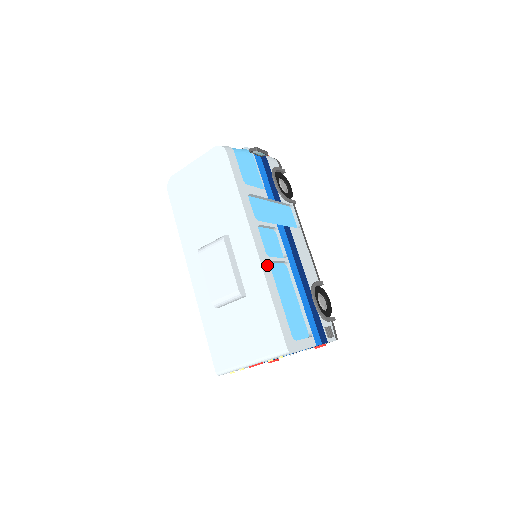
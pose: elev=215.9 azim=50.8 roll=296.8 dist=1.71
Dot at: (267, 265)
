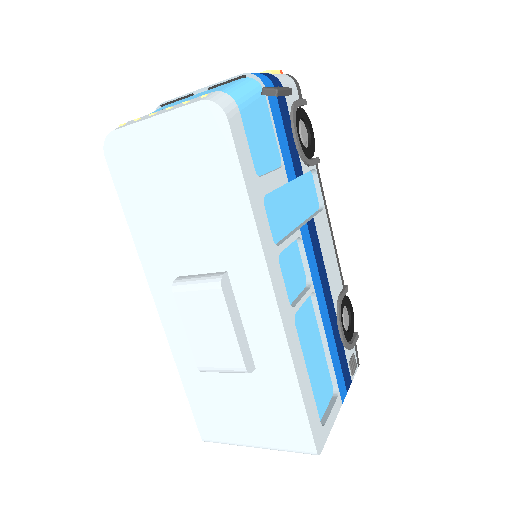
Dot at: (292, 327)
